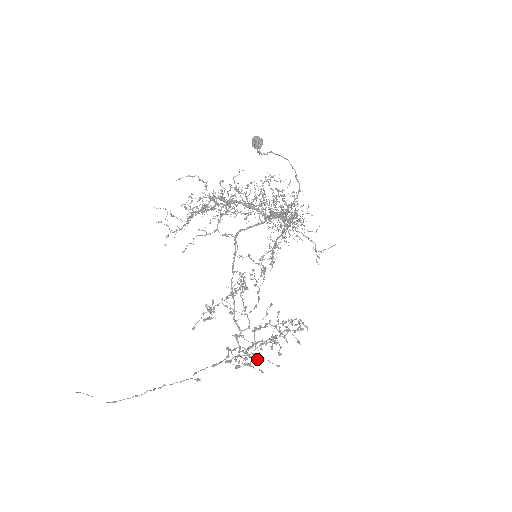
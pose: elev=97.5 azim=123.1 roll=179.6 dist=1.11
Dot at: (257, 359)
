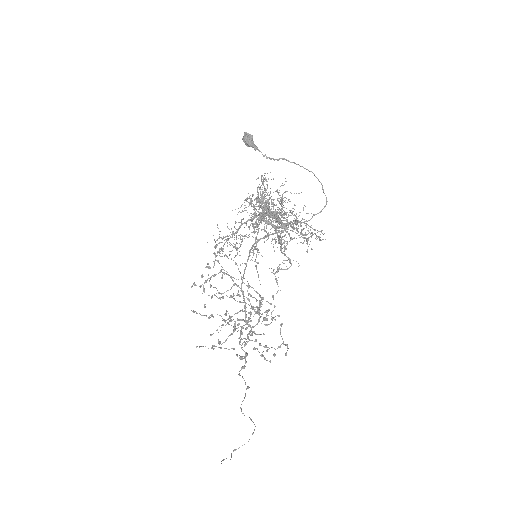
Dot at: occluded
